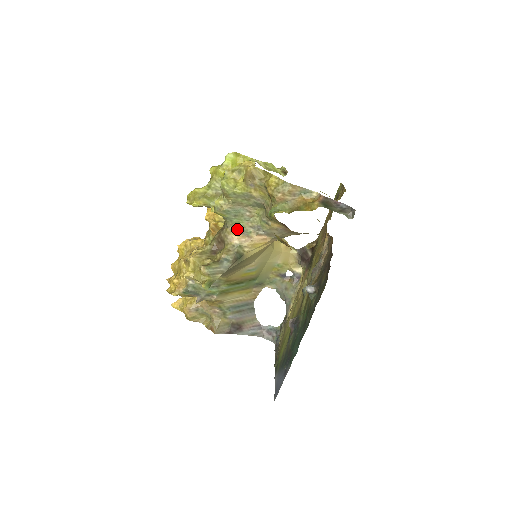
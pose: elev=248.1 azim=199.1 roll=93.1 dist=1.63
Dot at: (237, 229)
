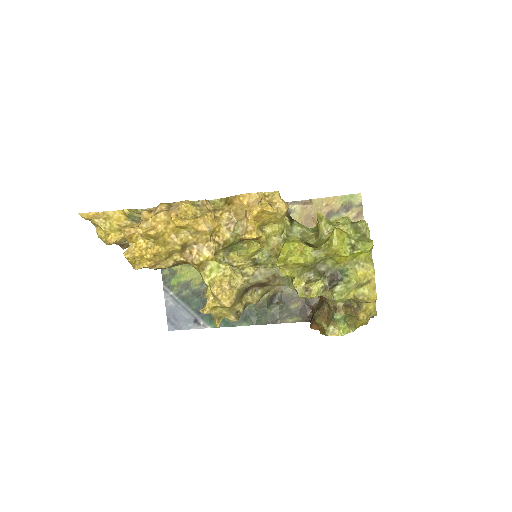
Dot at: occluded
